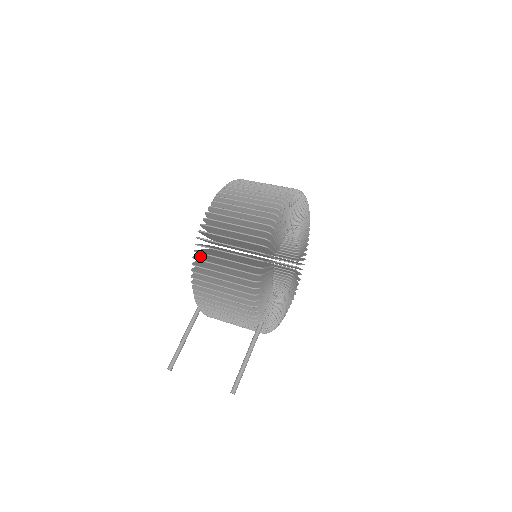
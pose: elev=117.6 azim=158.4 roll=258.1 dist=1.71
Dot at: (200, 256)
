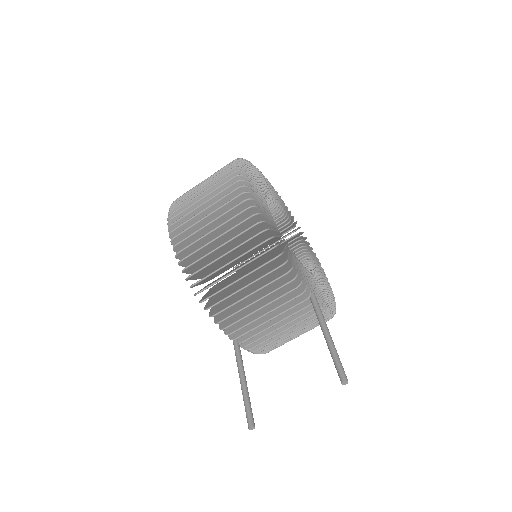
Dot at: occluded
